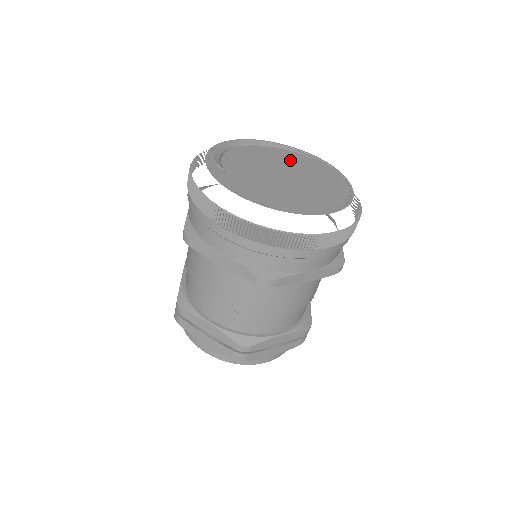
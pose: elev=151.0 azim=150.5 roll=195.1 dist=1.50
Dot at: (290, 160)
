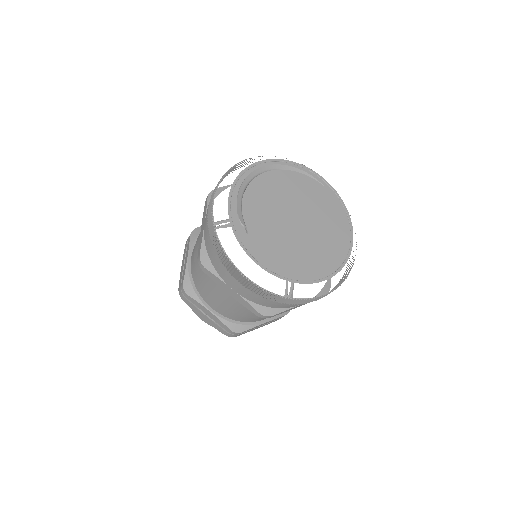
Dot at: (304, 193)
